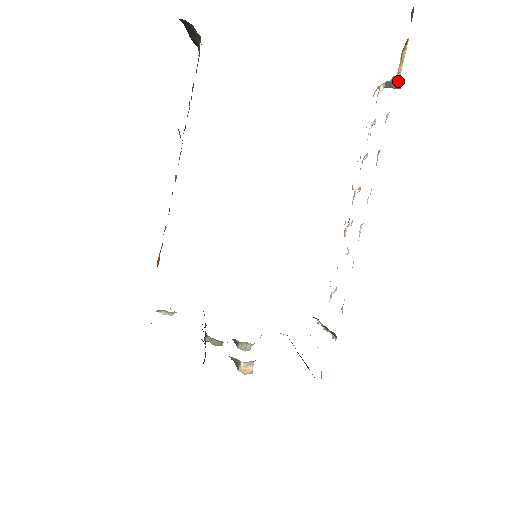
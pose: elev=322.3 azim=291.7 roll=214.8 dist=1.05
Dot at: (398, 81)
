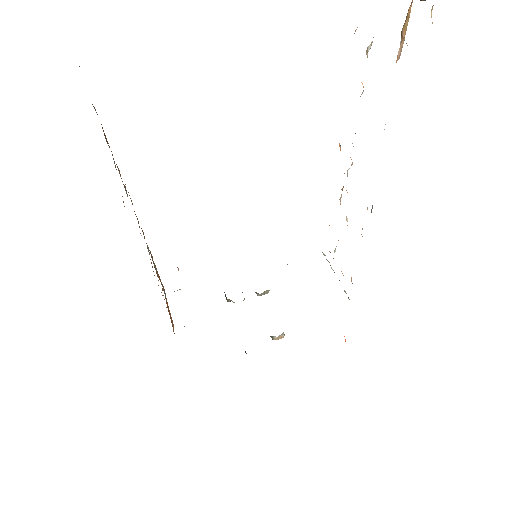
Dot at: occluded
